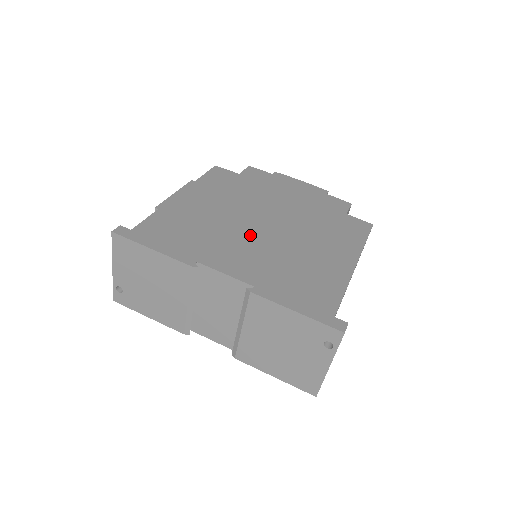
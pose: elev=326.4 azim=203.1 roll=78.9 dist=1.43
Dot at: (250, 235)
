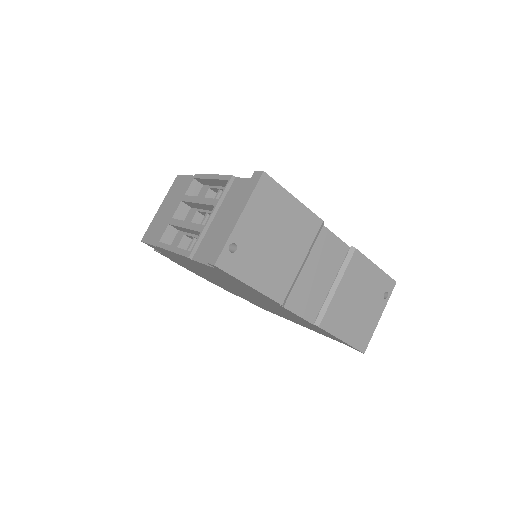
Dot at: occluded
